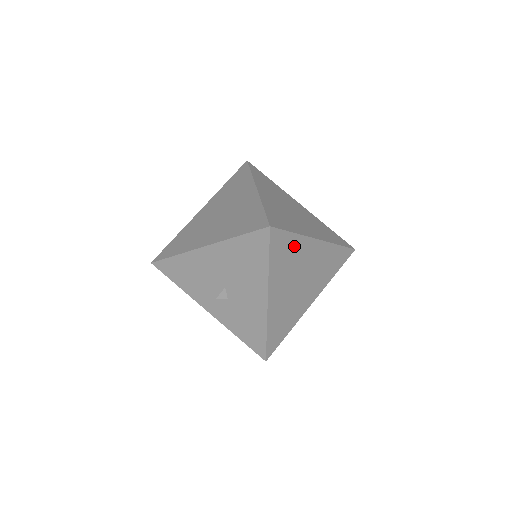
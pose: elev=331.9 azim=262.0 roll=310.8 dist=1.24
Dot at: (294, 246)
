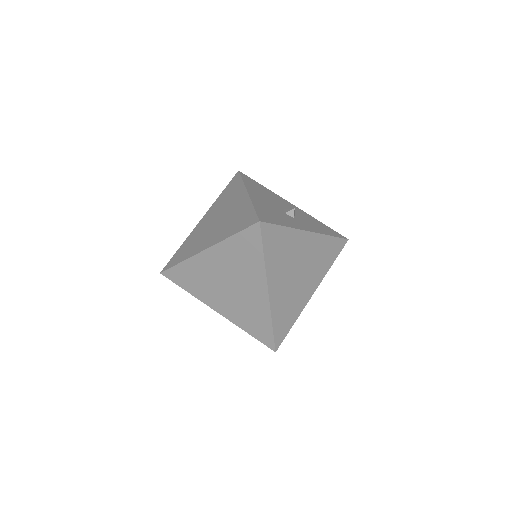
Dot at: occluded
